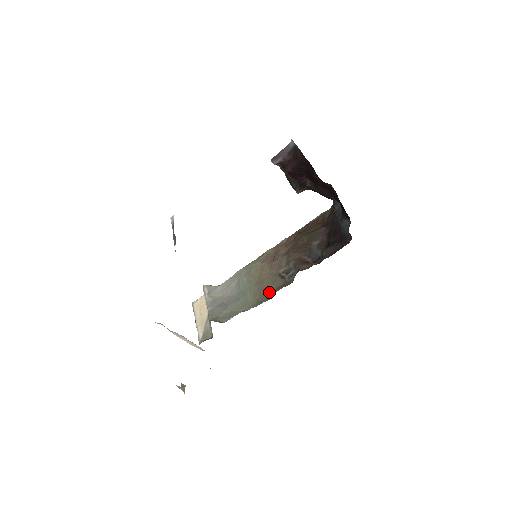
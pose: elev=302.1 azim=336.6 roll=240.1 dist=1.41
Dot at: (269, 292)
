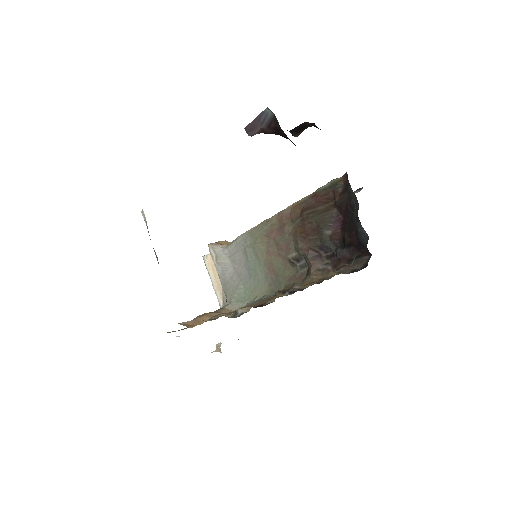
Dot at: (281, 280)
